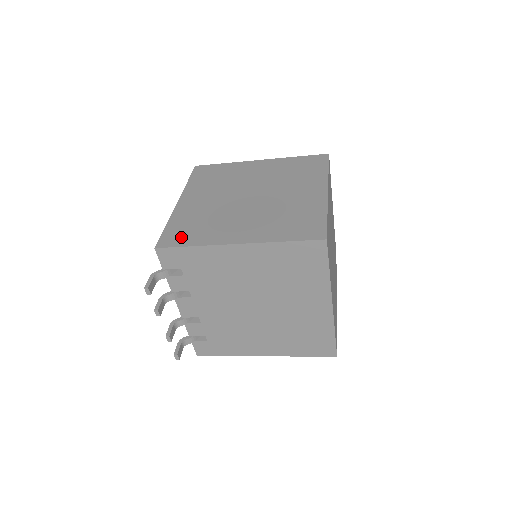
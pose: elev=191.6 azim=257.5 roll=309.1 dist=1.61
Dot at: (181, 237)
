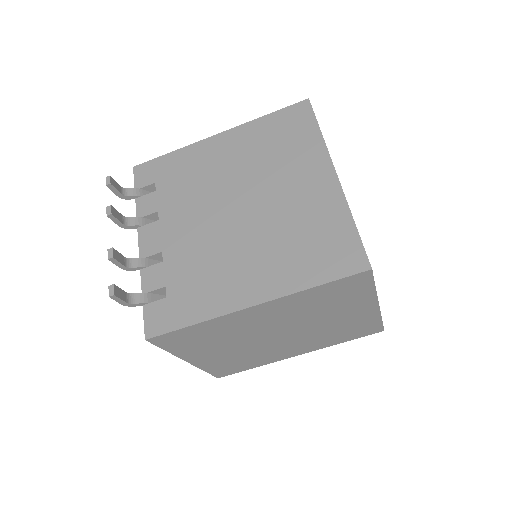
Dot at: occluded
